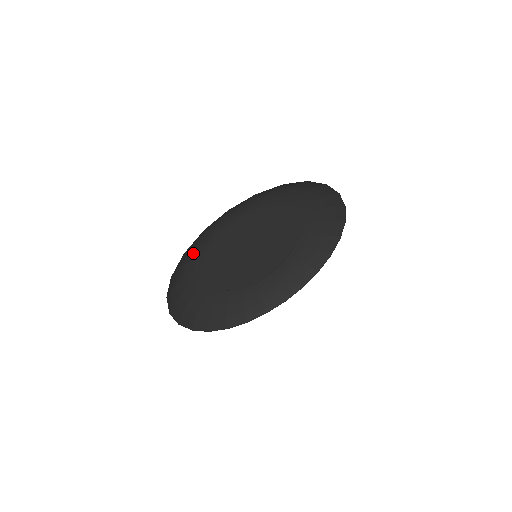
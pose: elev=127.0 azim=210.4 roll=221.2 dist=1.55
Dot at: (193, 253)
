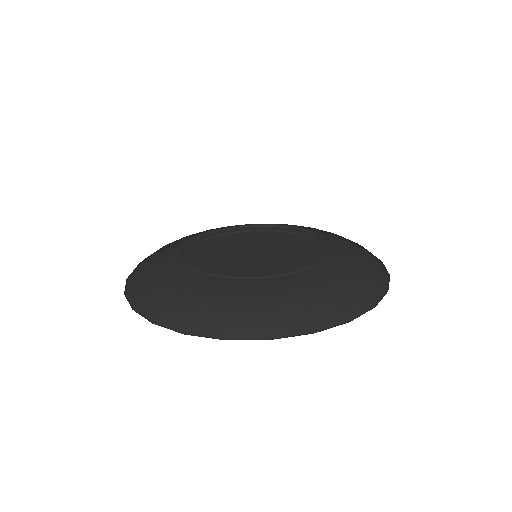
Dot at: (250, 295)
